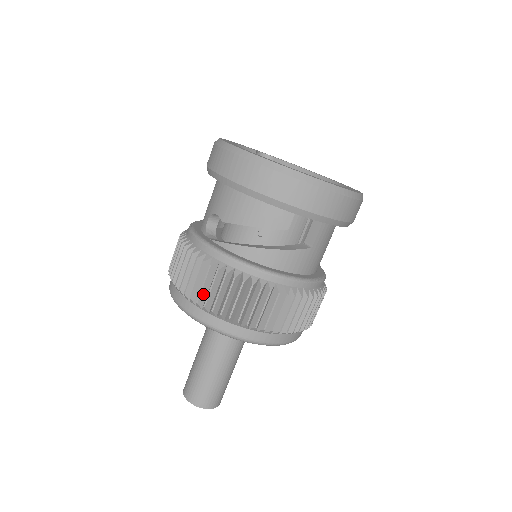
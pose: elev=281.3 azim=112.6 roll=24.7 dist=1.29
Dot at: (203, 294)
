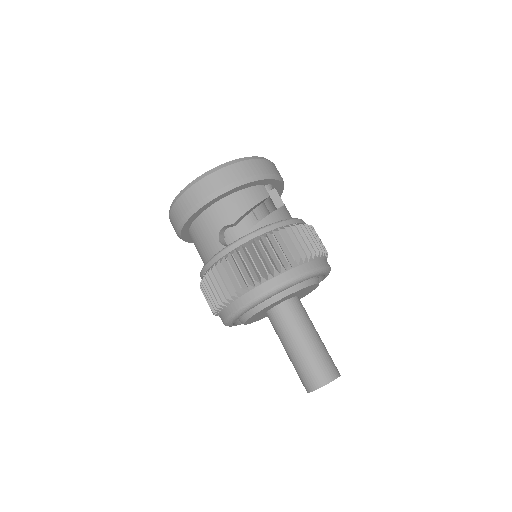
Dot at: (272, 262)
